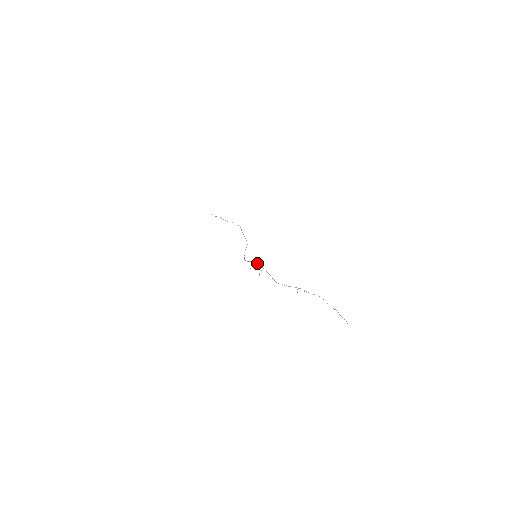
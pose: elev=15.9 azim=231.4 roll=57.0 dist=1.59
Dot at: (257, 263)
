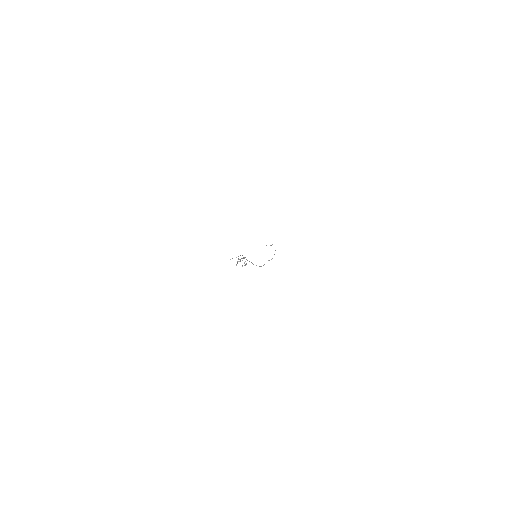
Dot at: occluded
